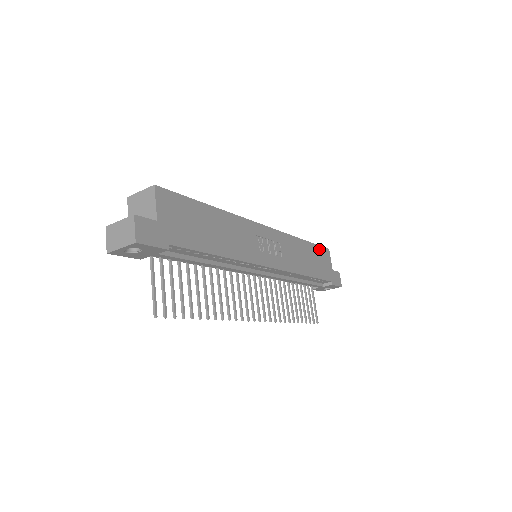
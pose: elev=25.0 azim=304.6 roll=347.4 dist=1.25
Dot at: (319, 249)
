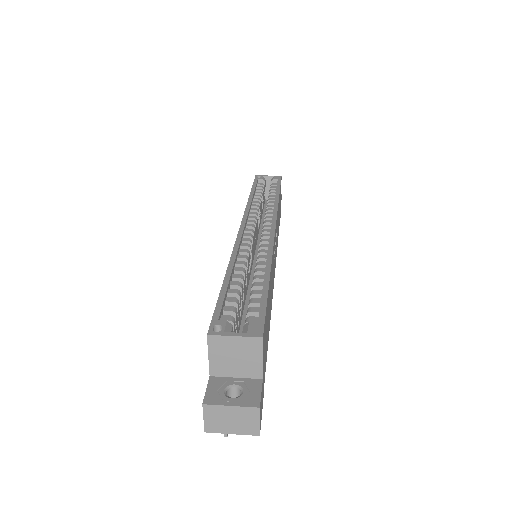
Dot at: (280, 188)
